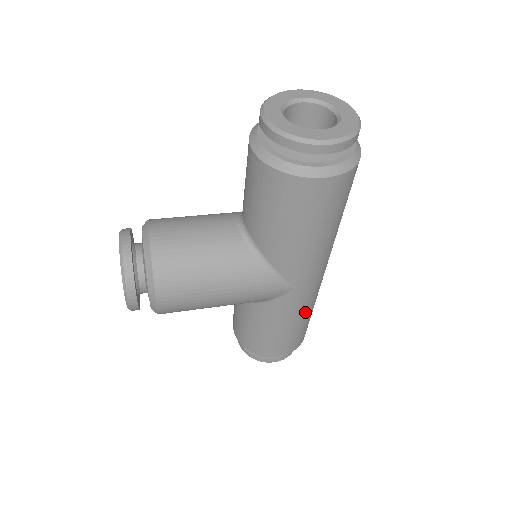
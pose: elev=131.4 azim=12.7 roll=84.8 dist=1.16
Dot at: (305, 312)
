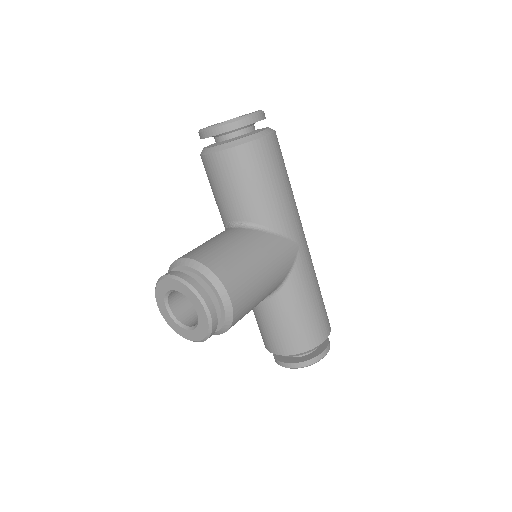
Dot at: (315, 276)
